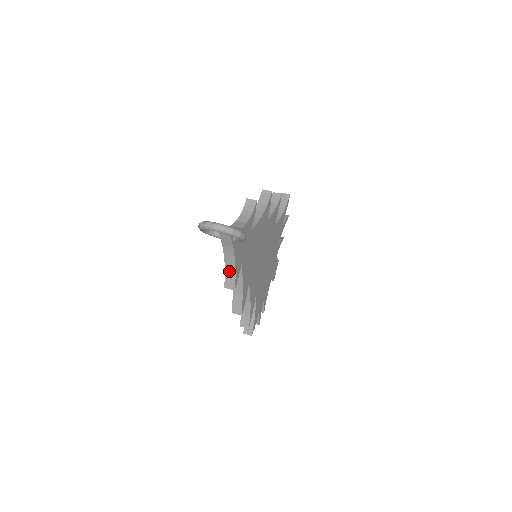
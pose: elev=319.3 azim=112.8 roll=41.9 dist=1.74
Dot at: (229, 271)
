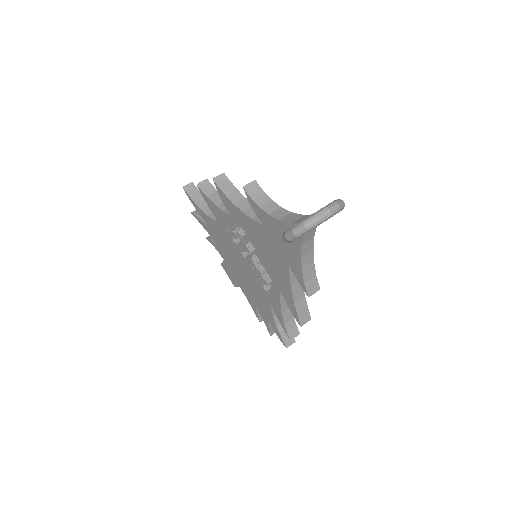
Dot at: (308, 273)
